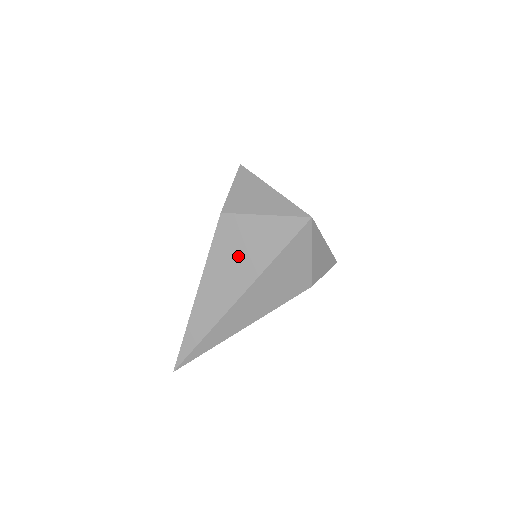
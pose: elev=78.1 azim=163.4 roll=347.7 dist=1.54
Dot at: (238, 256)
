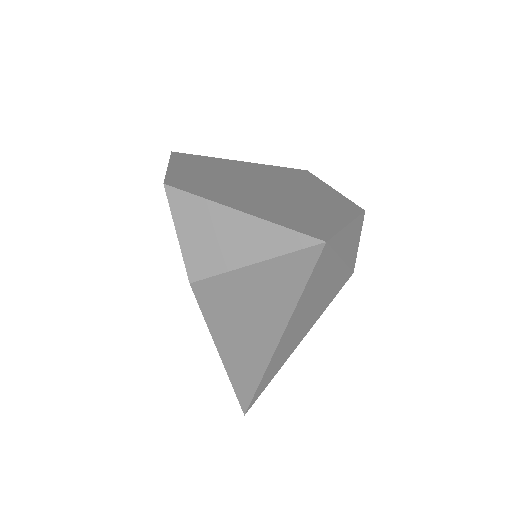
Dot at: (247, 314)
